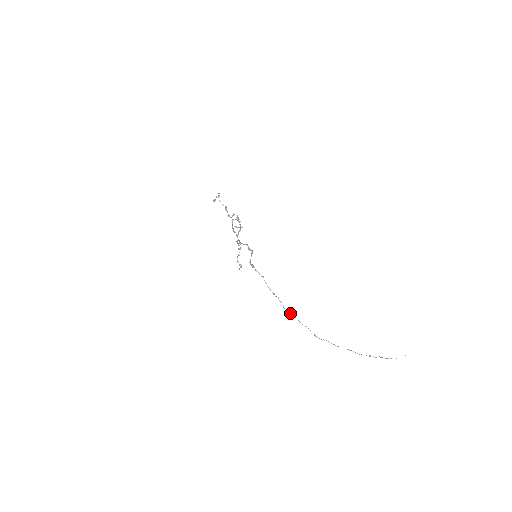
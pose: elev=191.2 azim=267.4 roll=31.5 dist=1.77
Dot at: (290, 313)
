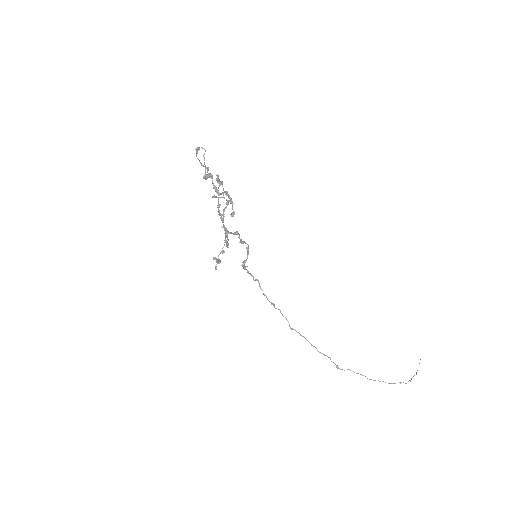
Dot at: occluded
